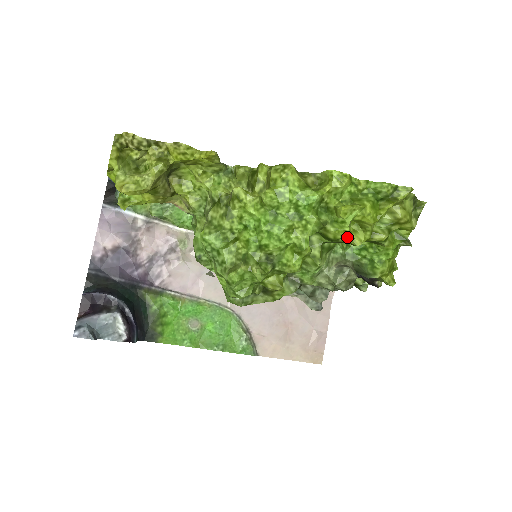
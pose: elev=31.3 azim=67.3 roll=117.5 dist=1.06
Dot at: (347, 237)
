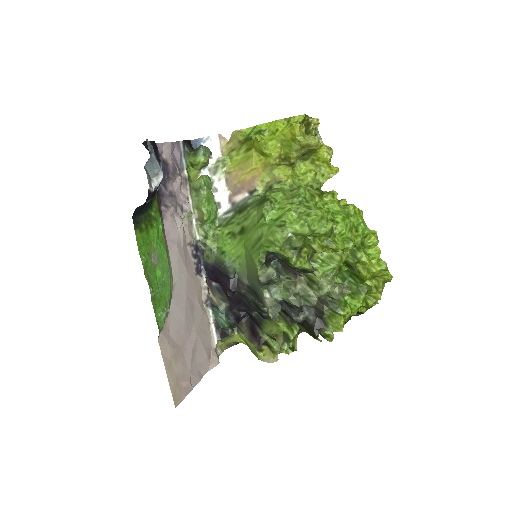
Dot at: (362, 266)
